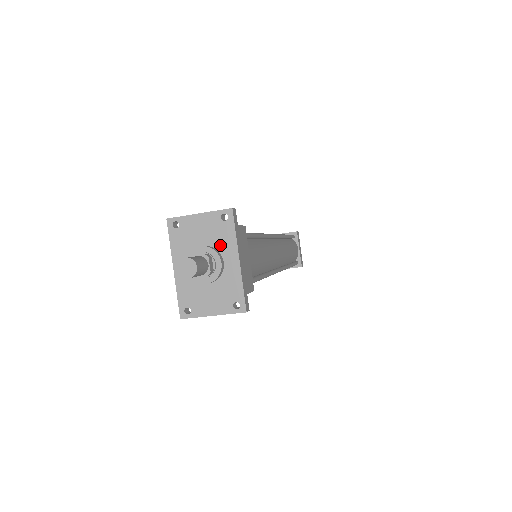
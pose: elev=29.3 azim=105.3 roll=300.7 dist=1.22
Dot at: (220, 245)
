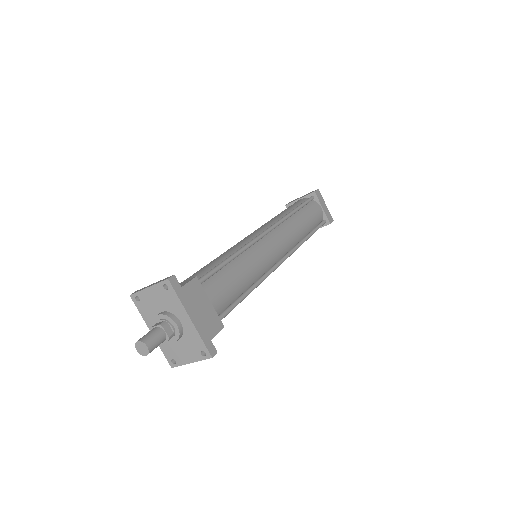
Dot at: (172, 309)
